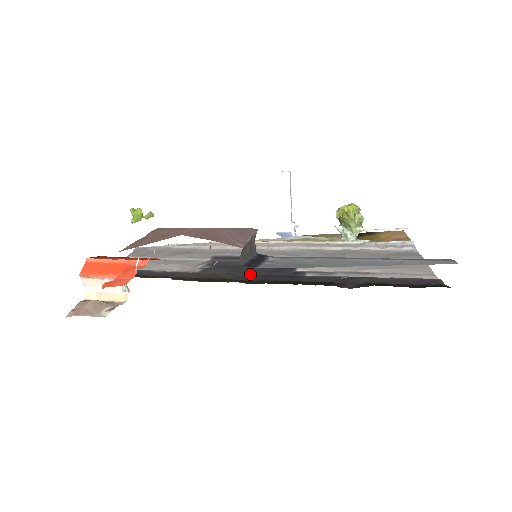
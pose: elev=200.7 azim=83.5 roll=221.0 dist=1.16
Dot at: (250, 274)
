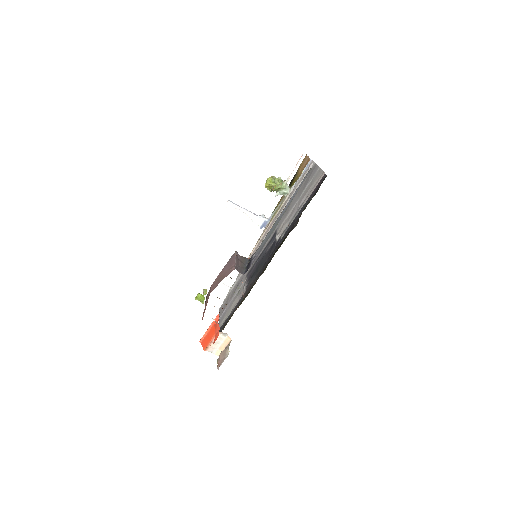
Dot at: (263, 266)
